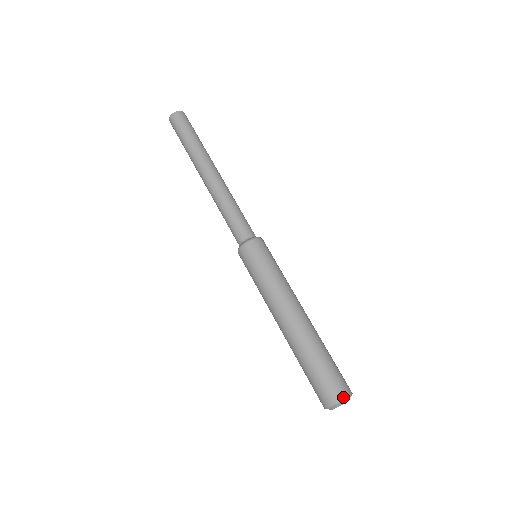
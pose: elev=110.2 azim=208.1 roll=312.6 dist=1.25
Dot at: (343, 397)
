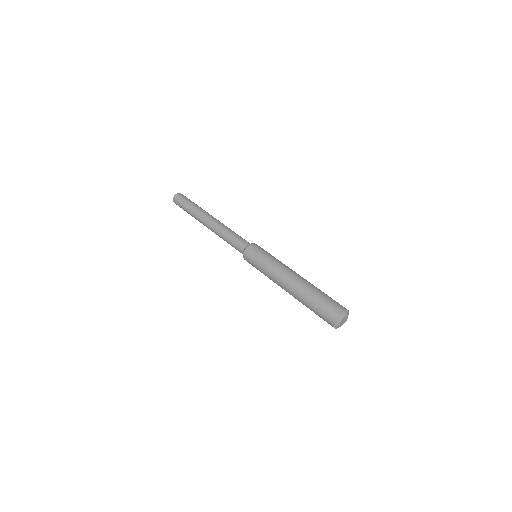
Dot at: (346, 309)
